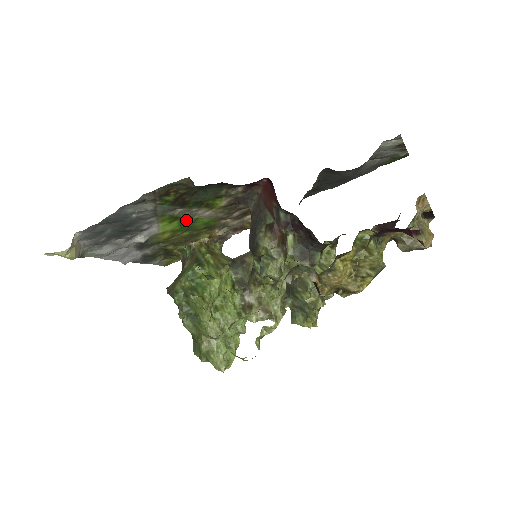
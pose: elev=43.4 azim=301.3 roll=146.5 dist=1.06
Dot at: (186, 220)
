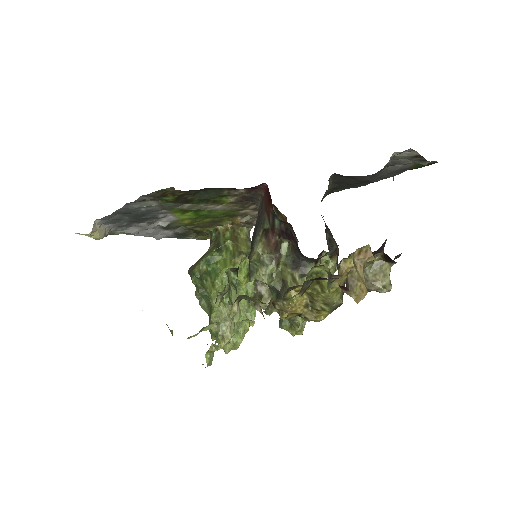
Dot at: (200, 211)
